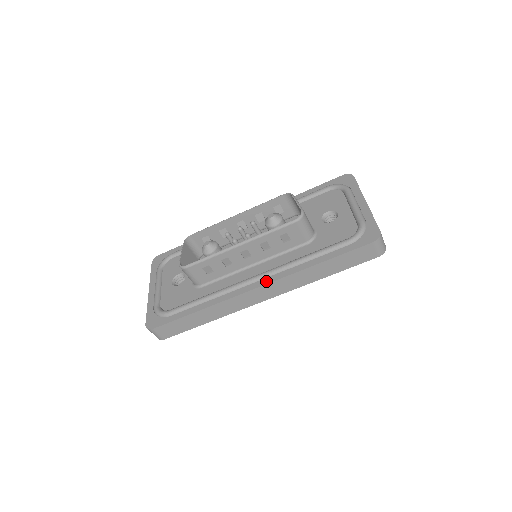
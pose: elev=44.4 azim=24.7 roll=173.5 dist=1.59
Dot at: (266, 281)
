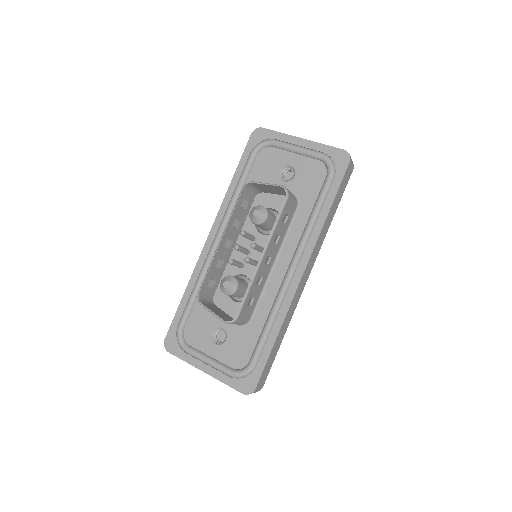
Dot at: (304, 263)
